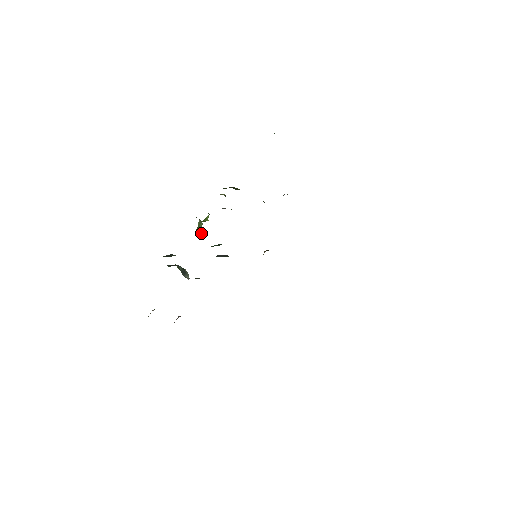
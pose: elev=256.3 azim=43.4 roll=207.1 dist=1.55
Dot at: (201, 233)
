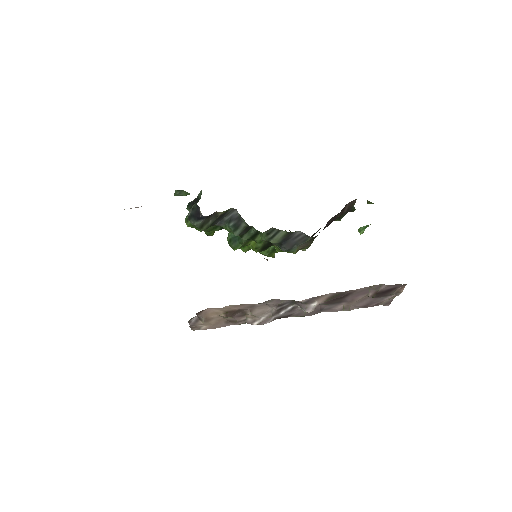
Dot at: occluded
